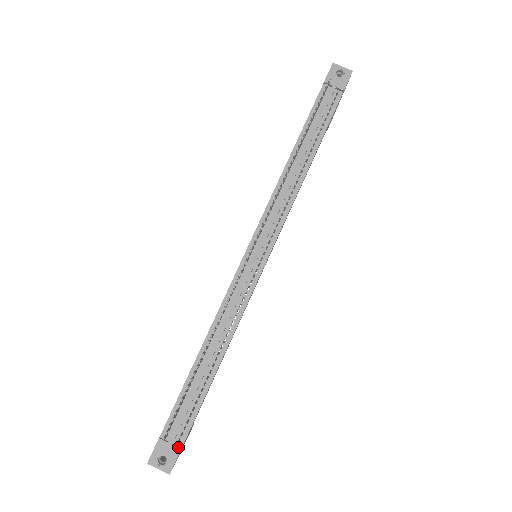
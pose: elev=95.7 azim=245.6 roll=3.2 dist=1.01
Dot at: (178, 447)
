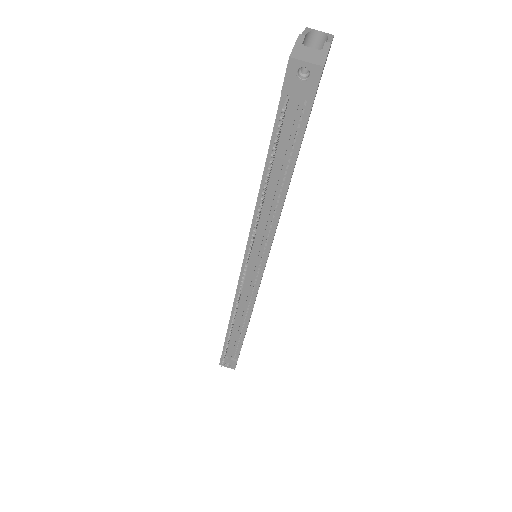
Dot at: (235, 361)
